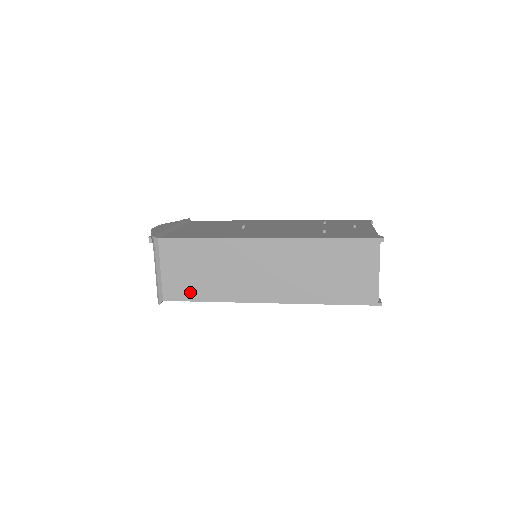
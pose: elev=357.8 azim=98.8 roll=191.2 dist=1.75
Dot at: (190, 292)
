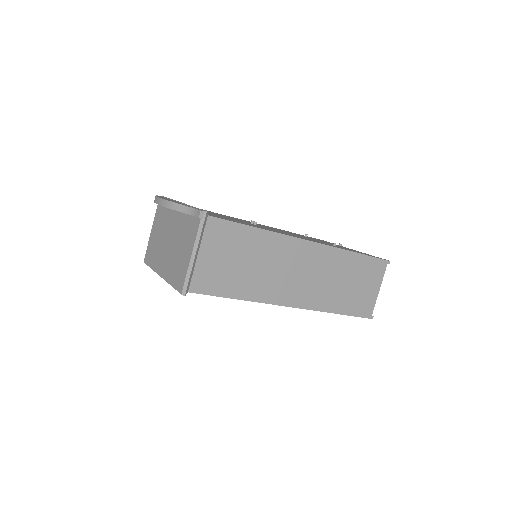
Dot at: (222, 286)
